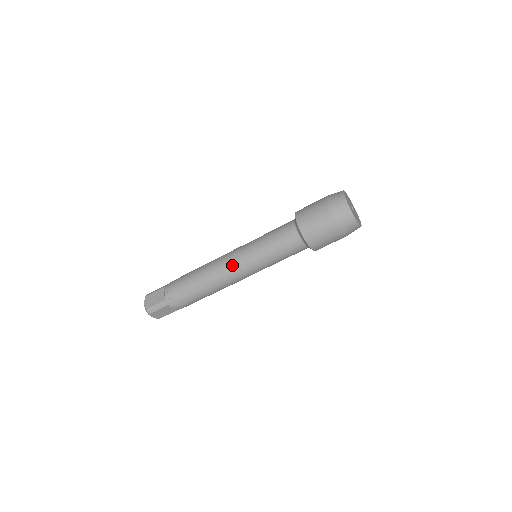
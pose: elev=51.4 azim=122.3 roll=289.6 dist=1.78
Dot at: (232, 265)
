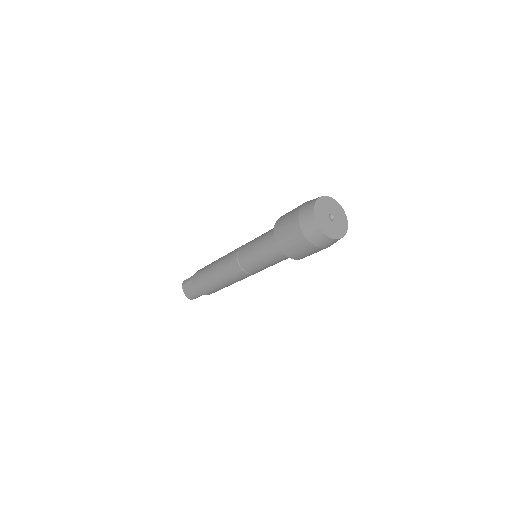
Dot at: (237, 273)
